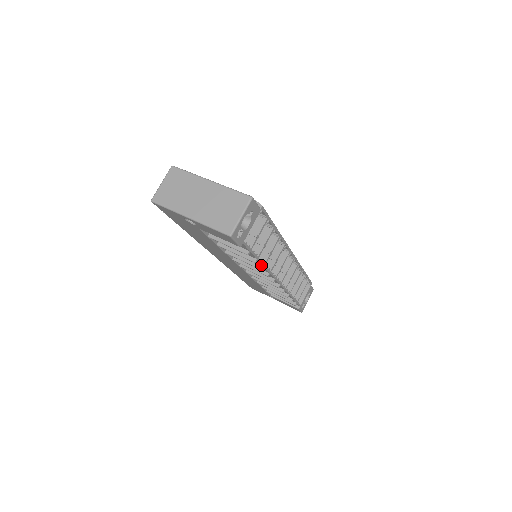
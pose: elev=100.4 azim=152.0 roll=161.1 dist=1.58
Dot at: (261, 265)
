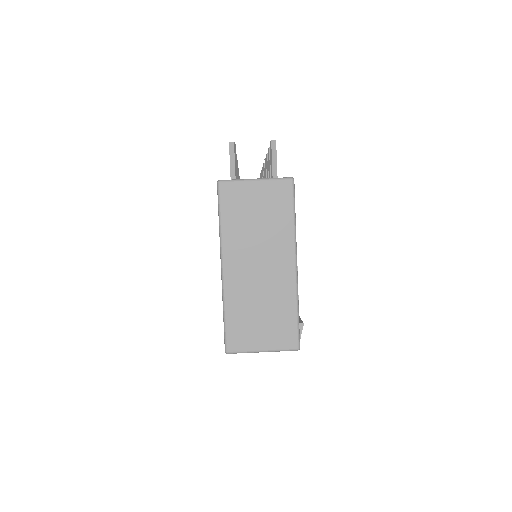
Dot at: occluded
